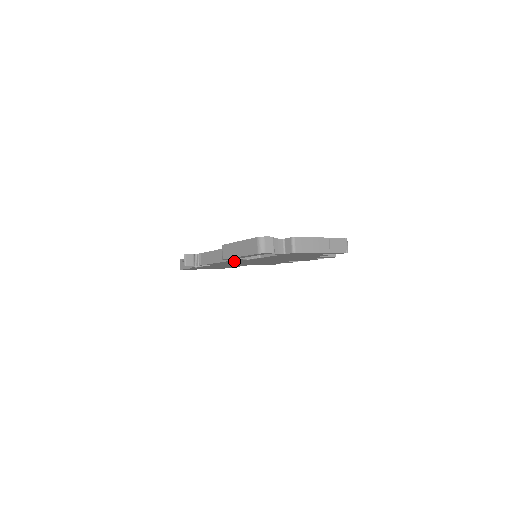
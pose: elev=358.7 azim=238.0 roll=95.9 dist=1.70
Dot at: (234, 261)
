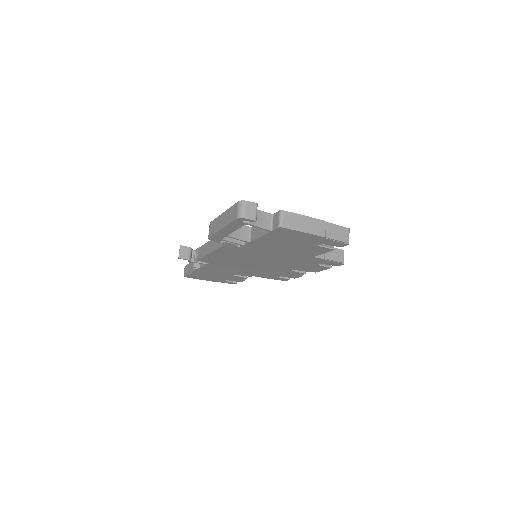
Dot at: (227, 251)
